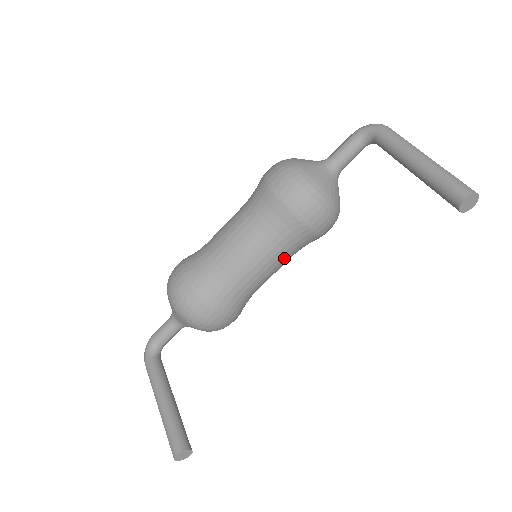
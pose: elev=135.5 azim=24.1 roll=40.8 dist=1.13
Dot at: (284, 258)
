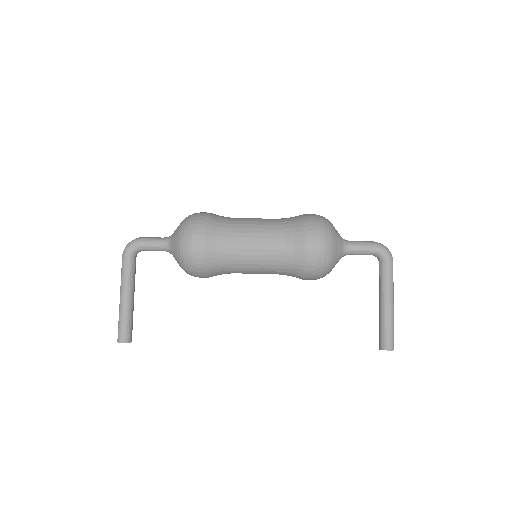
Dot at: occluded
